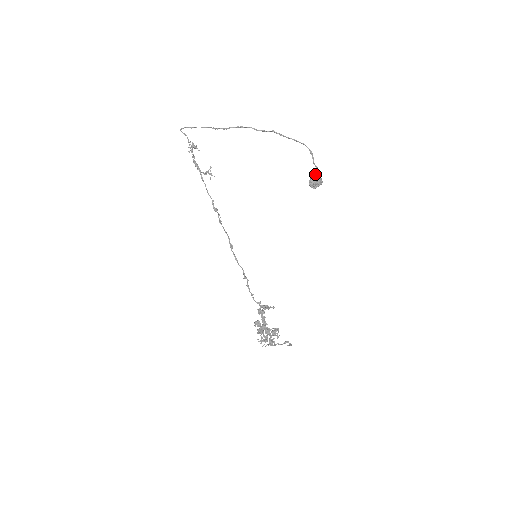
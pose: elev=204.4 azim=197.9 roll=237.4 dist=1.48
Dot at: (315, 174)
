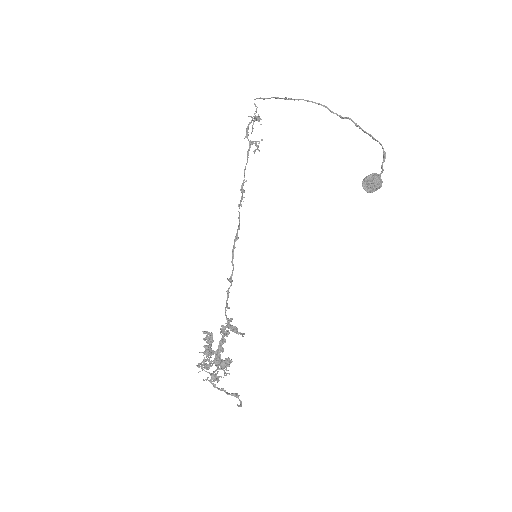
Dot at: (376, 173)
